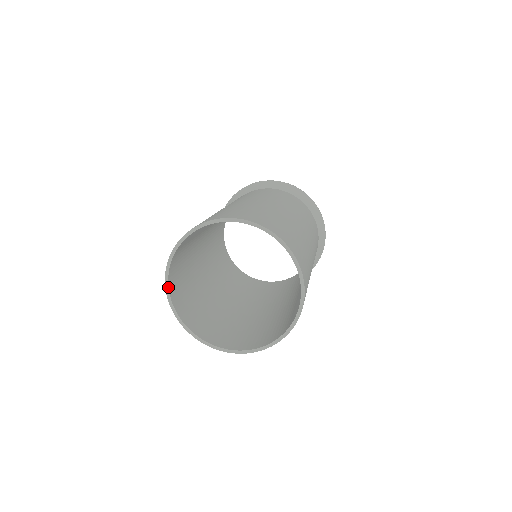
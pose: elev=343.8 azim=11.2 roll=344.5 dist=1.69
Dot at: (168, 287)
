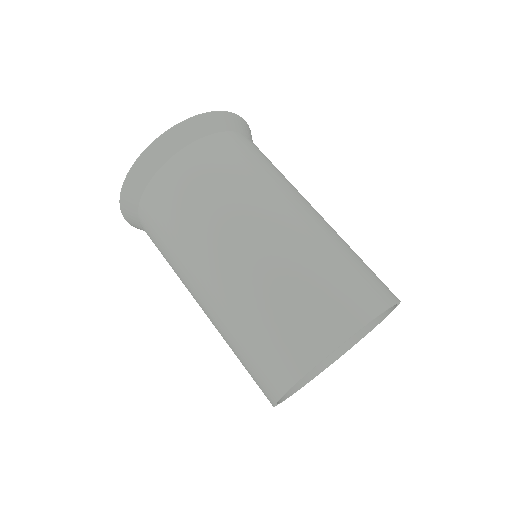
Dot at: occluded
